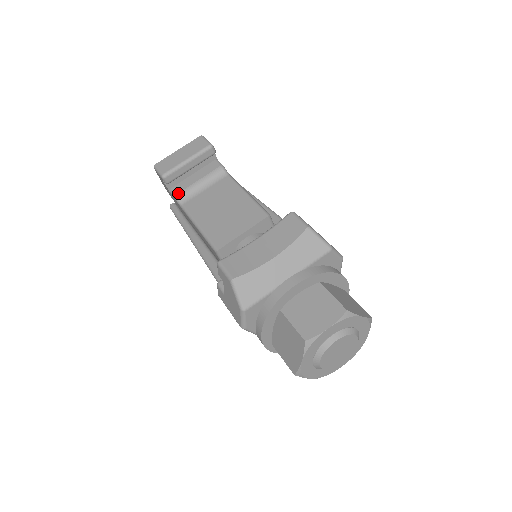
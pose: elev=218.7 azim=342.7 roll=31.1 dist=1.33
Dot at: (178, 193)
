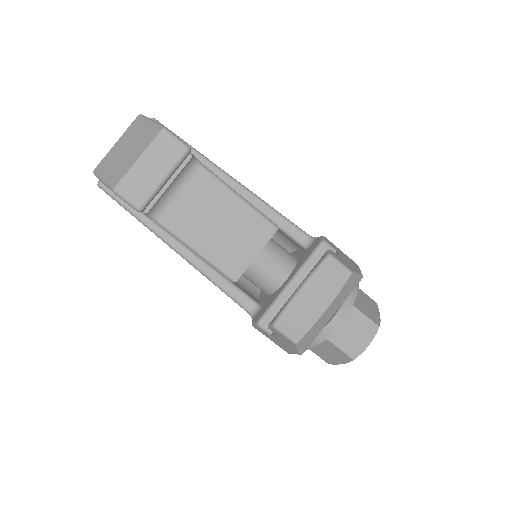
Dot at: (149, 210)
